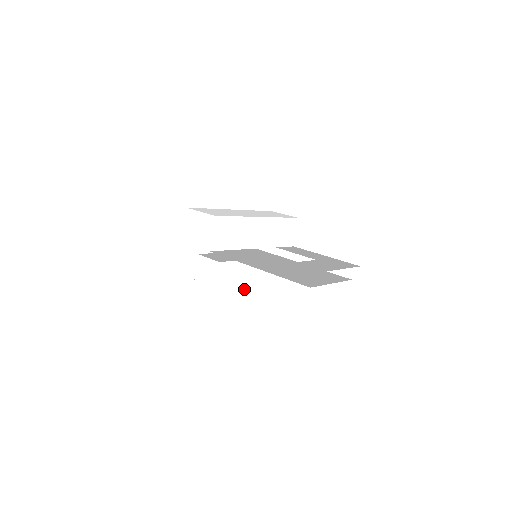
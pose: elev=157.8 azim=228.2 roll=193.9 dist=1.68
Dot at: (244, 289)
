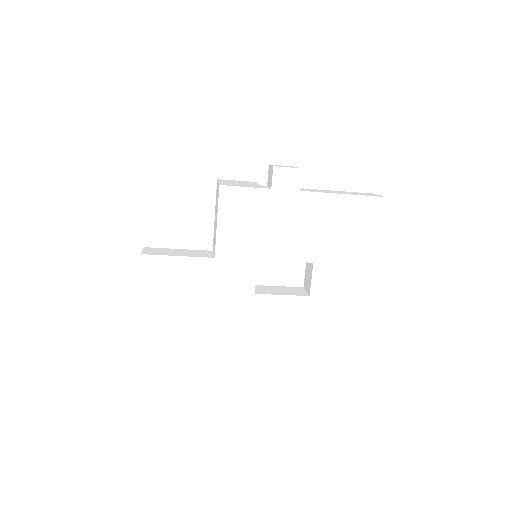
Dot at: (315, 191)
